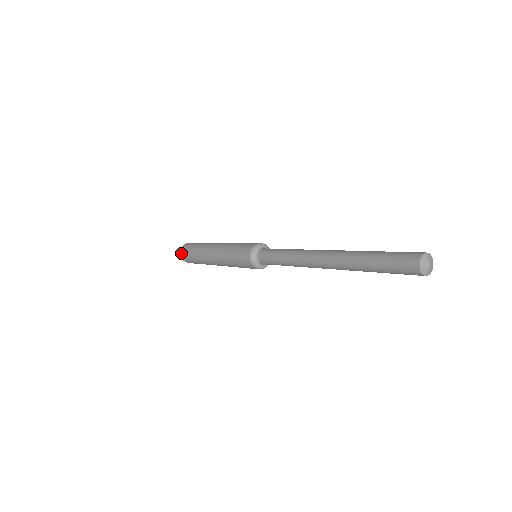
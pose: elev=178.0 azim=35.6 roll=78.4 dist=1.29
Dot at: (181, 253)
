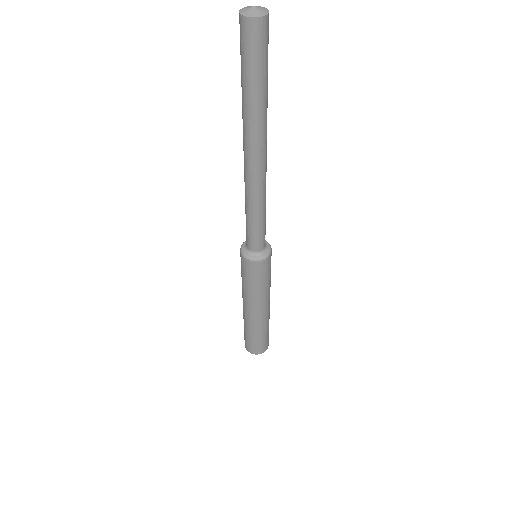
Dot at: occluded
